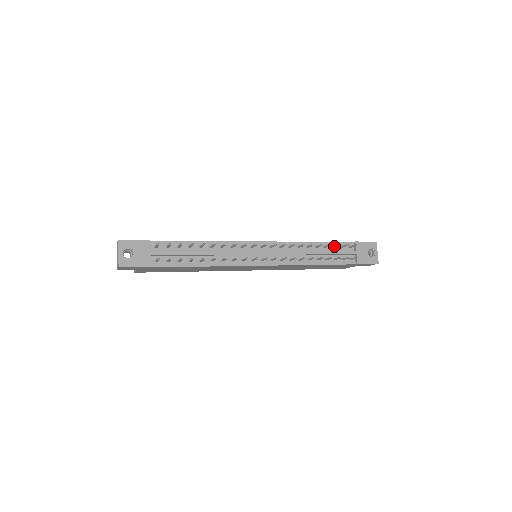
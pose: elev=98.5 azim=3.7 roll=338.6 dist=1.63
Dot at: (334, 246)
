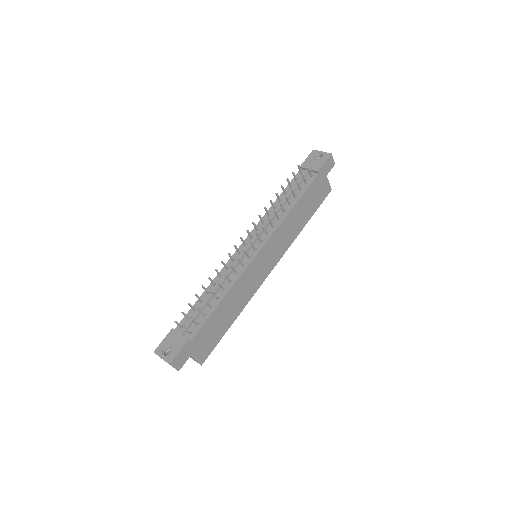
Dot at: (289, 185)
